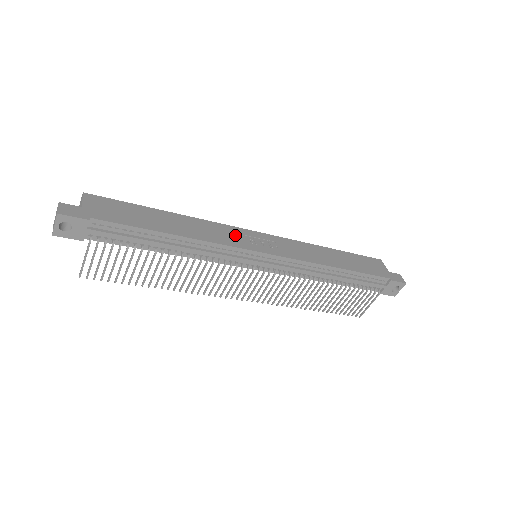
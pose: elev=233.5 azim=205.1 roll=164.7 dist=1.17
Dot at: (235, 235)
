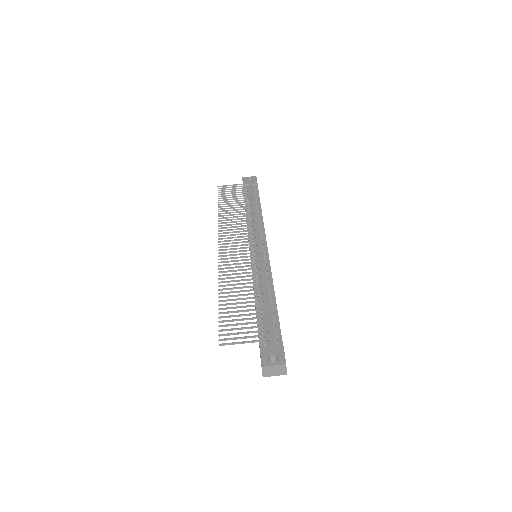
Dot at: occluded
